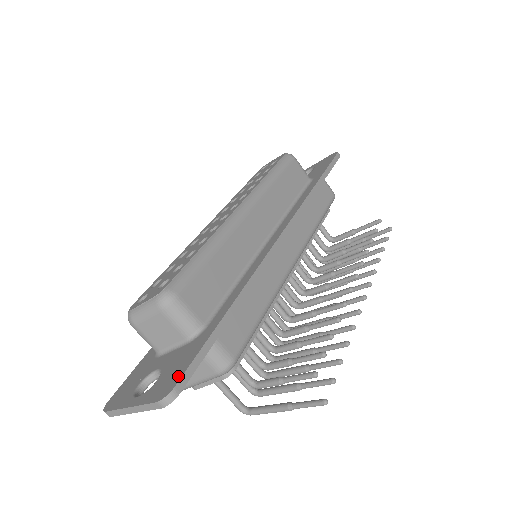
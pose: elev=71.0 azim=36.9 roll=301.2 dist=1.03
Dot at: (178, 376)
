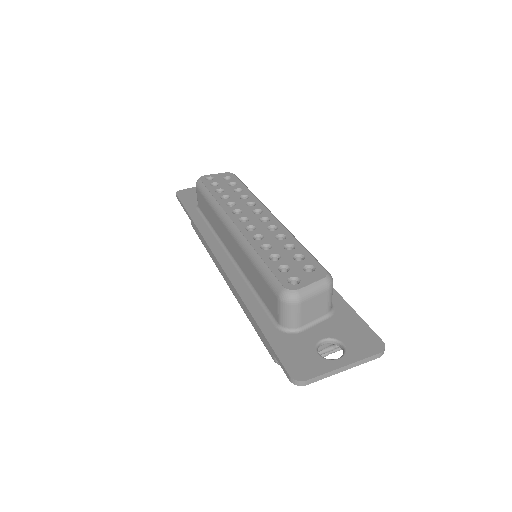
Dot at: (372, 335)
